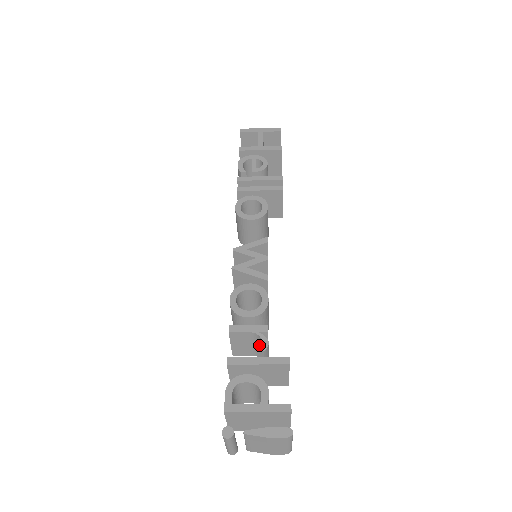
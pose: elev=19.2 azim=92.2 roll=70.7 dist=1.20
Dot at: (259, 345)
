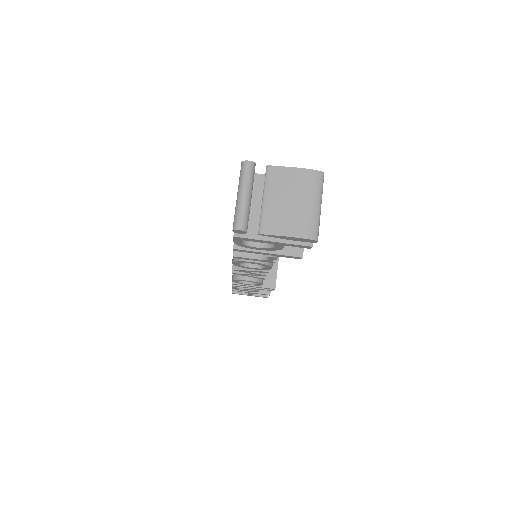
Dot at: occluded
